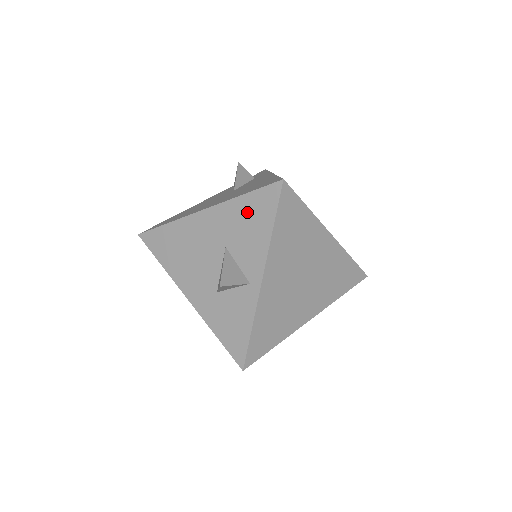
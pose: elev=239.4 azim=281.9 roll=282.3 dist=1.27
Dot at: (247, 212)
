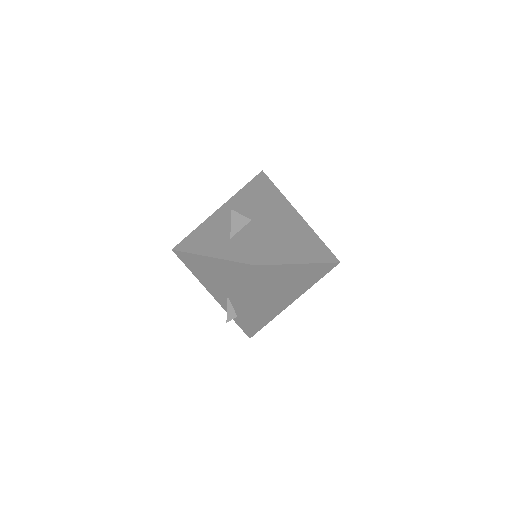
Dot at: (244, 194)
